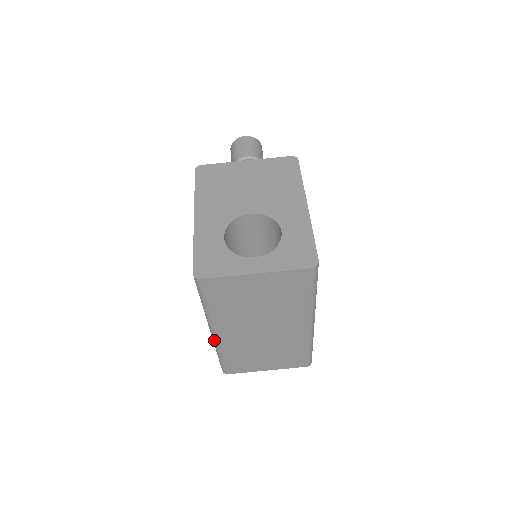
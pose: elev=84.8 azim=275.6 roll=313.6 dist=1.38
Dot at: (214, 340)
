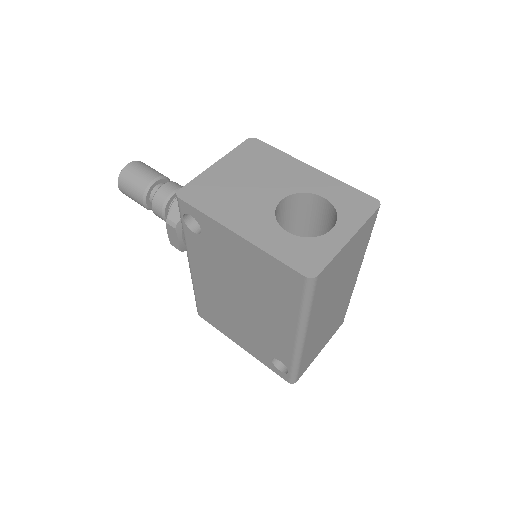
Dot at: (299, 348)
